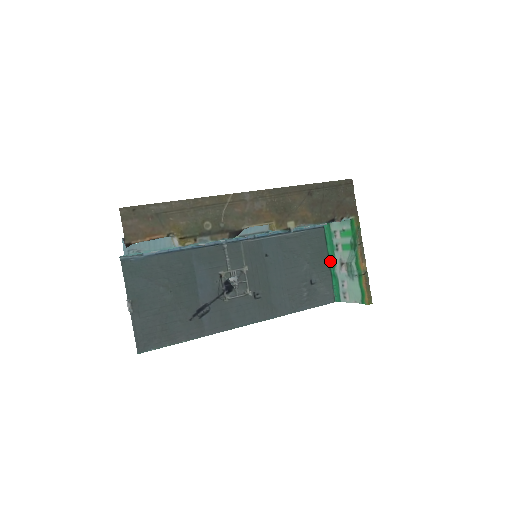
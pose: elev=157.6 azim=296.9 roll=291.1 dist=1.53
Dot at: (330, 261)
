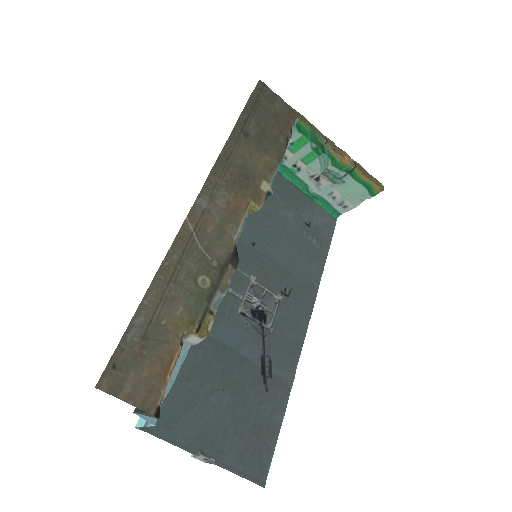
Dot at: (298, 188)
